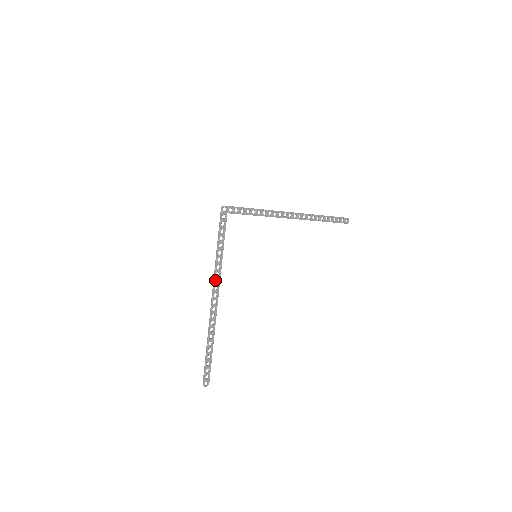
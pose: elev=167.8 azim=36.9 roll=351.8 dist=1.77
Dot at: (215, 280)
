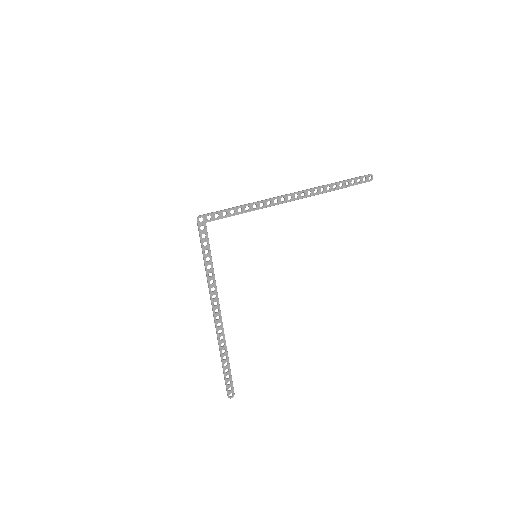
Dot at: (211, 296)
